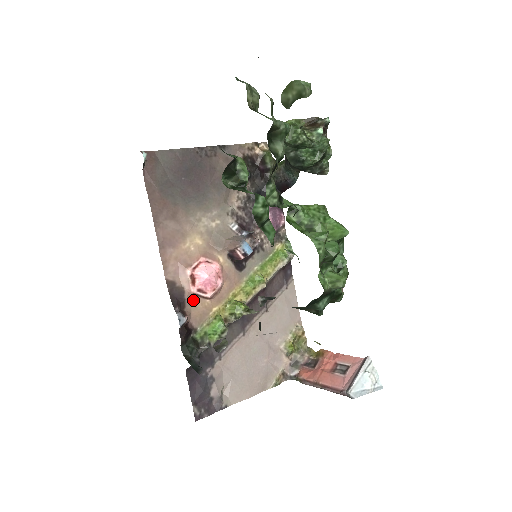
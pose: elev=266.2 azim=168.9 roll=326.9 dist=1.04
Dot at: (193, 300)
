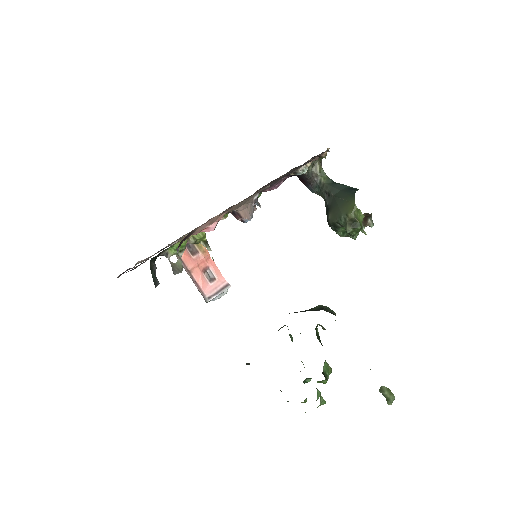
Dot at: occluded
